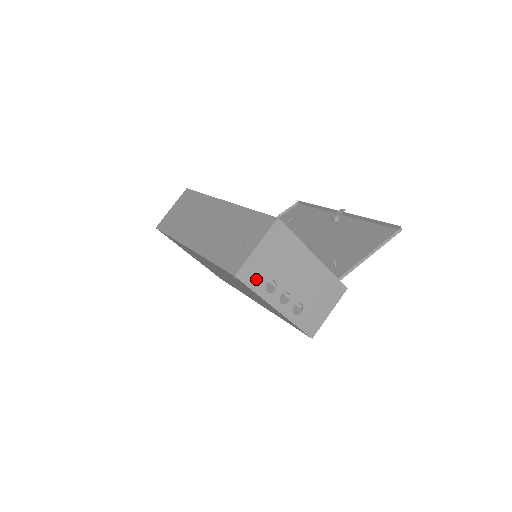
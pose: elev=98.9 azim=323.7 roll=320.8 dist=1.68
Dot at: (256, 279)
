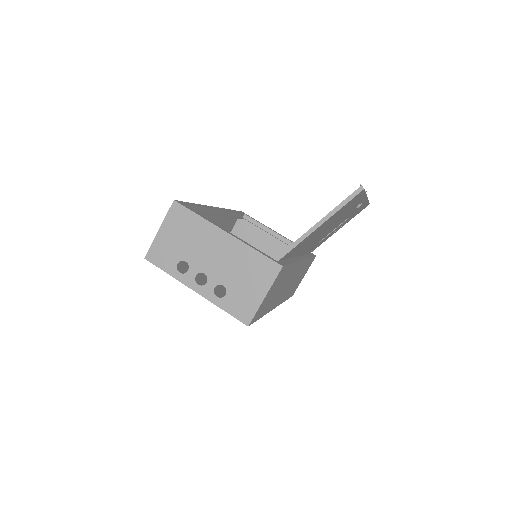
Dot at: (166, 260)
